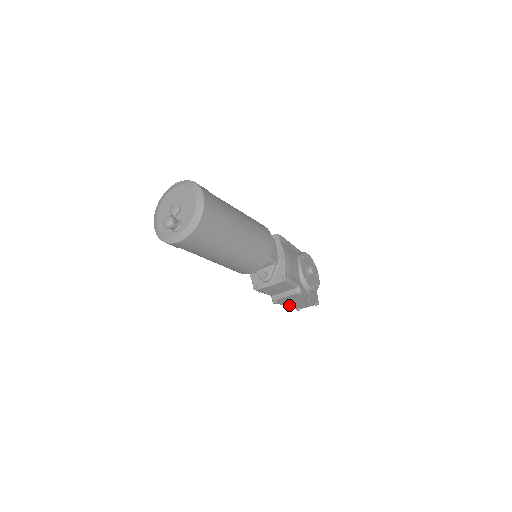
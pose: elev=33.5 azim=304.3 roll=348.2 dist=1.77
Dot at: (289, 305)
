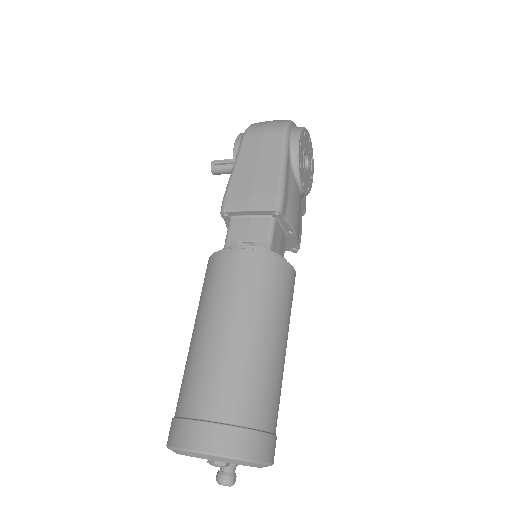
Dot at: occluded
